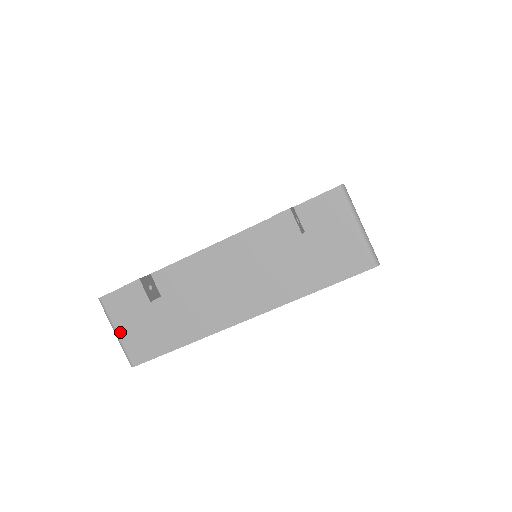
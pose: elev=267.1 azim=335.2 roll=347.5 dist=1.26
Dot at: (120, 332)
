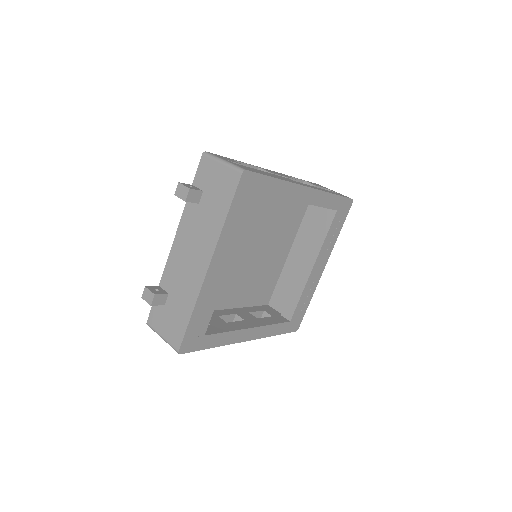
Dot at: (163, 335)
